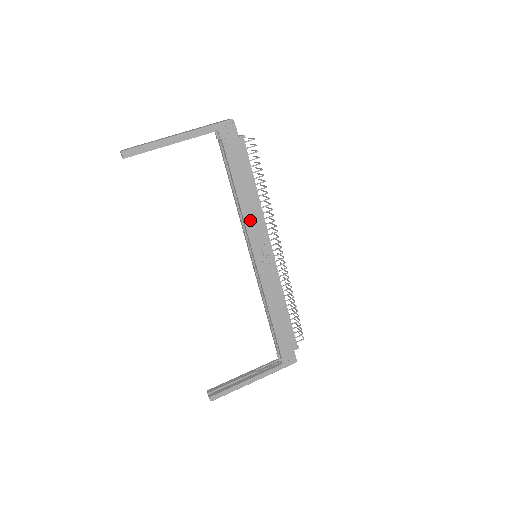
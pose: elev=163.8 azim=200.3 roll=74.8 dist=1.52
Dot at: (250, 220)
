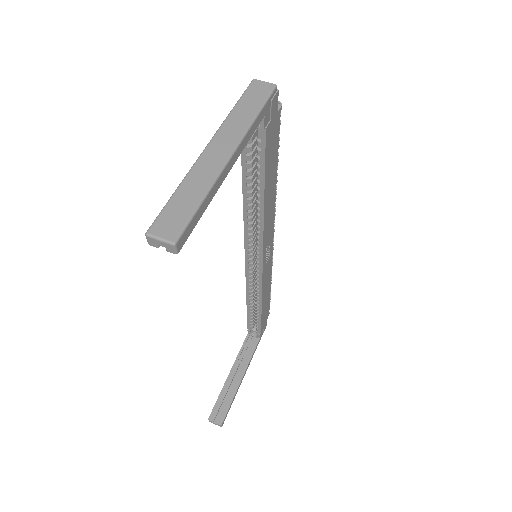
Dot at: (267, 222)
